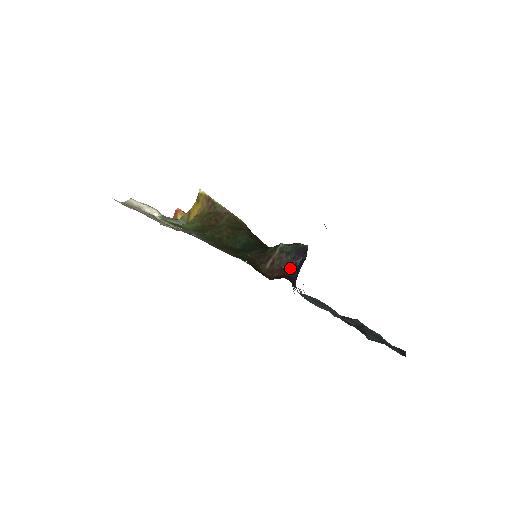
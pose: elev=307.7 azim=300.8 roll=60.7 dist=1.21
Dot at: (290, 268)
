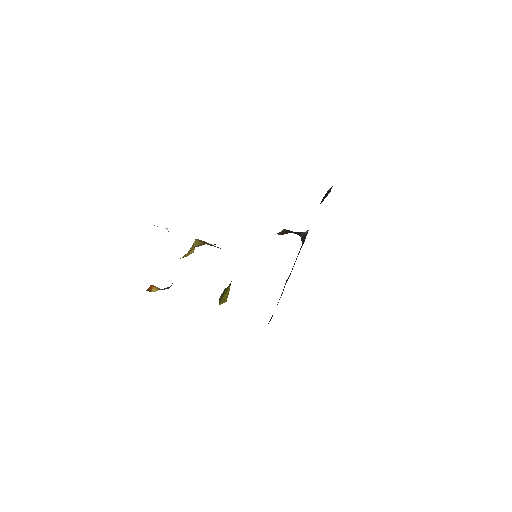
Dot at: (297, 234)
